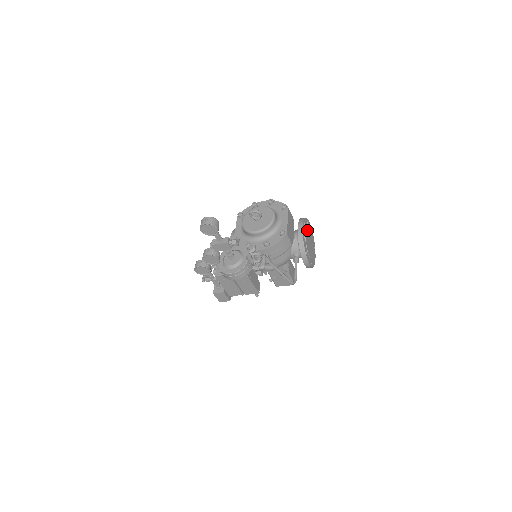
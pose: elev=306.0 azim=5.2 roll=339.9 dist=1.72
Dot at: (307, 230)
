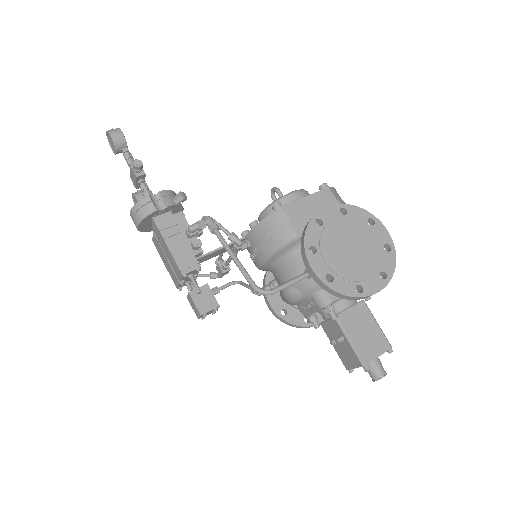
Dot at: (353, 226)
